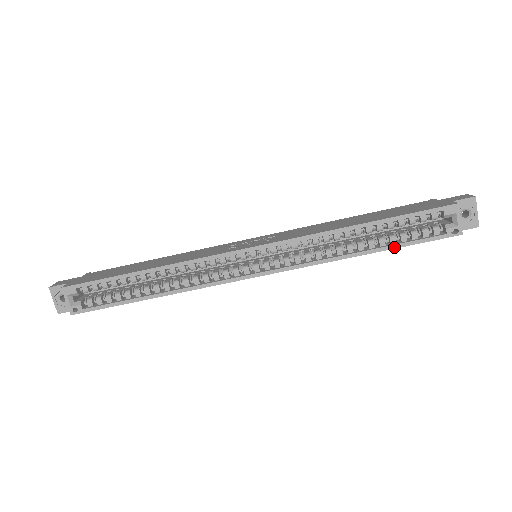
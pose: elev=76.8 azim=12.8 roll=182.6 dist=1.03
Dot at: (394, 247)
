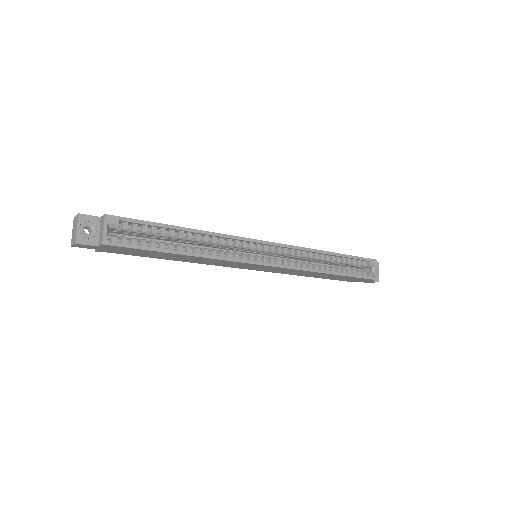
Dot at: (346, 275)
